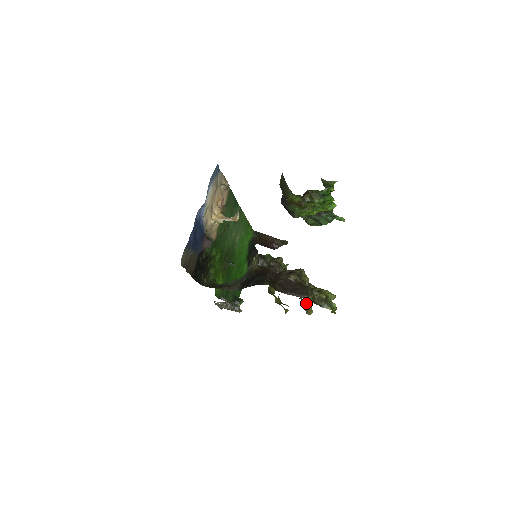
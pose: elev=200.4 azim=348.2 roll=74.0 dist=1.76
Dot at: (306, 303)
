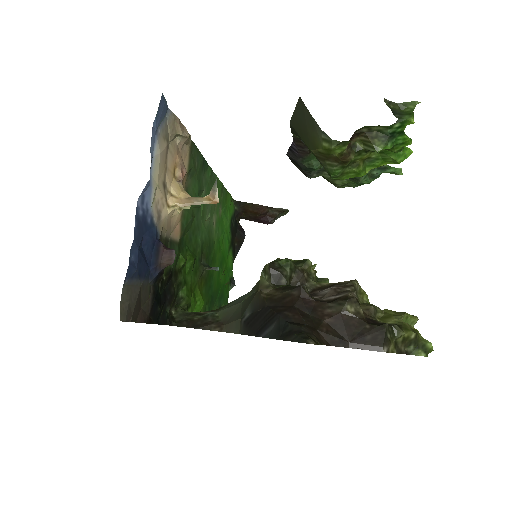
Dot at: occluded
